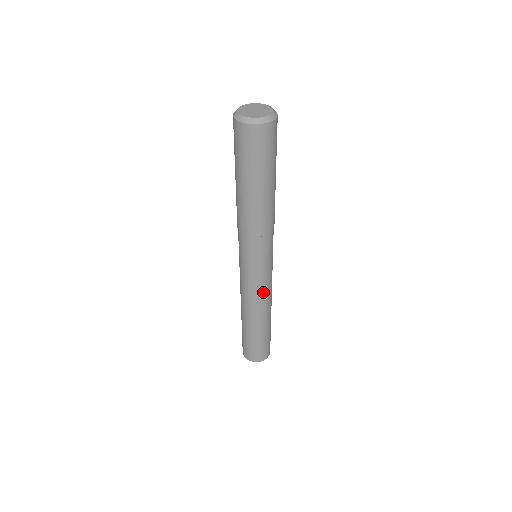
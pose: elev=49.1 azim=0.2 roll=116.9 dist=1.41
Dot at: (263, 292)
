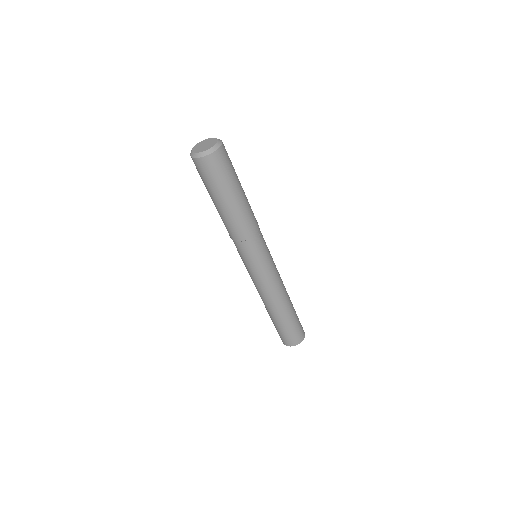
Dot at: (271, 284)
